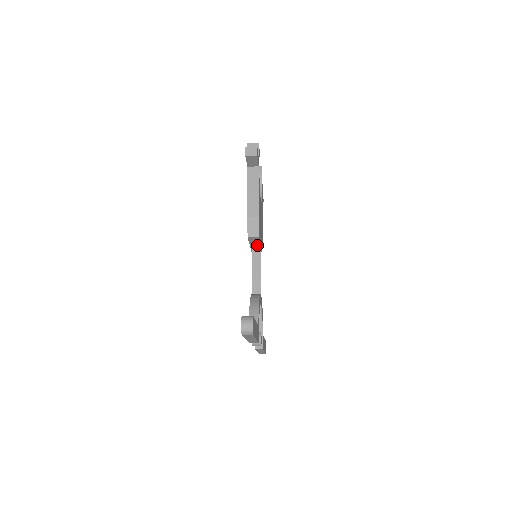
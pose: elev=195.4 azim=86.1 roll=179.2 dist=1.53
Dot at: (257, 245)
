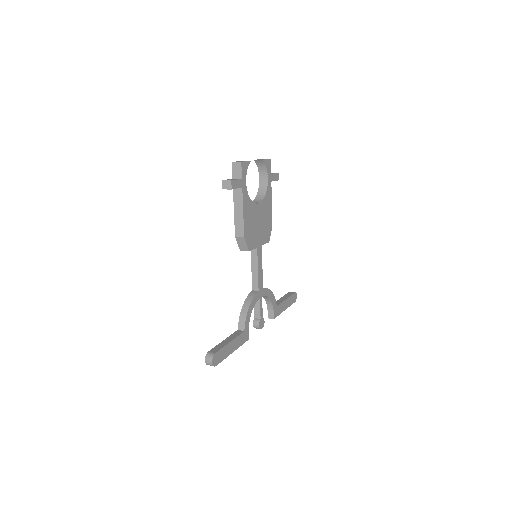
Dot at: (254, 249)
